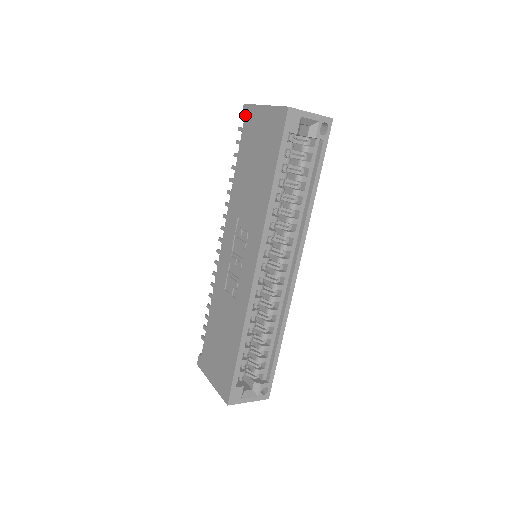
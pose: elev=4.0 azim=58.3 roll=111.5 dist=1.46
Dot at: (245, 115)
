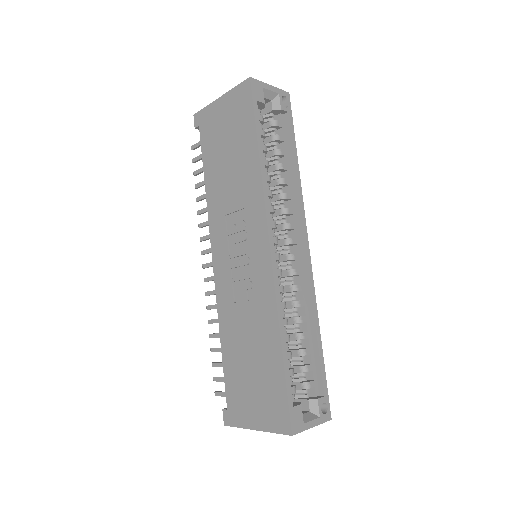
Dot at: (199, 122)
